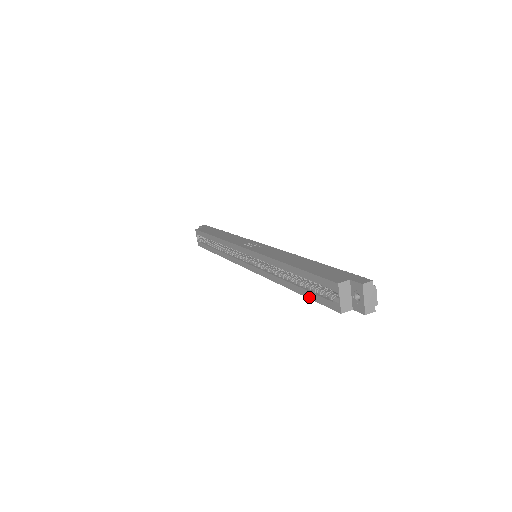
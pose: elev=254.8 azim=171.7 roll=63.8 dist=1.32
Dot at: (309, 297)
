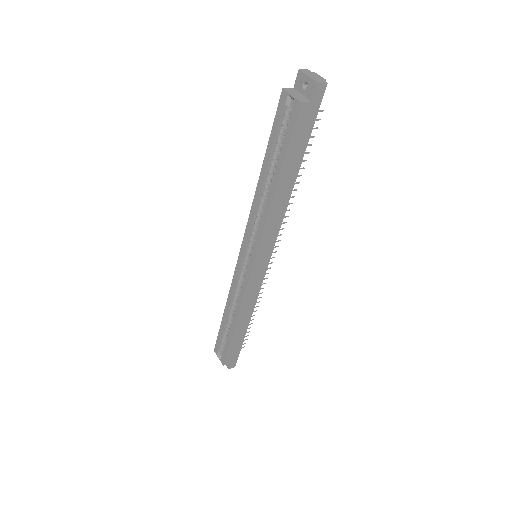
Dot at: (284, 154)
